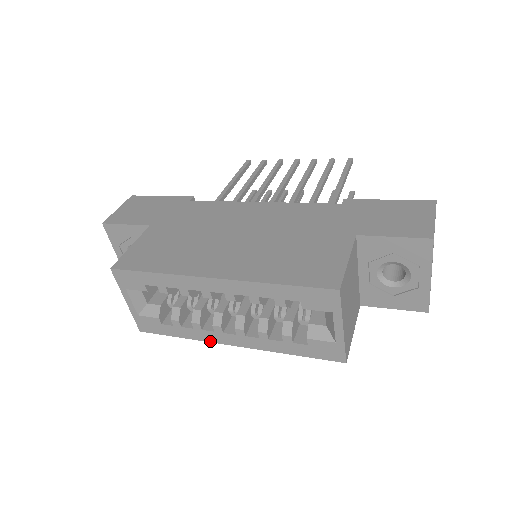
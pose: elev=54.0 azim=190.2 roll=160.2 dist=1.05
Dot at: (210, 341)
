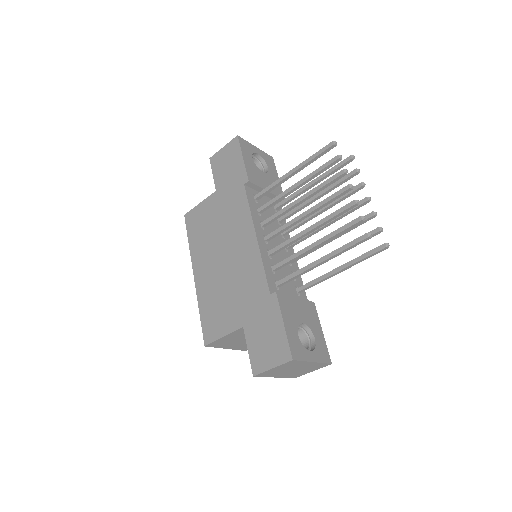
Dot at: occluded
